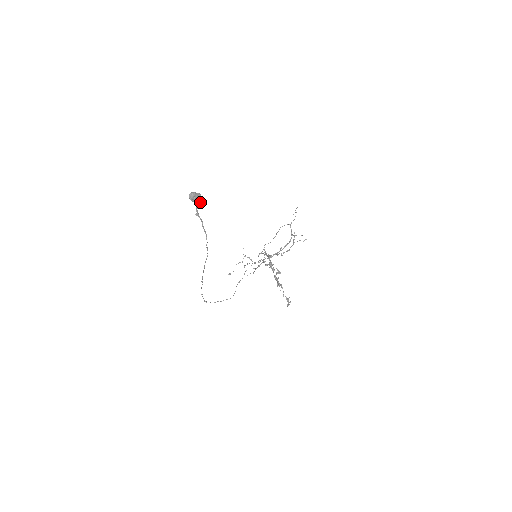
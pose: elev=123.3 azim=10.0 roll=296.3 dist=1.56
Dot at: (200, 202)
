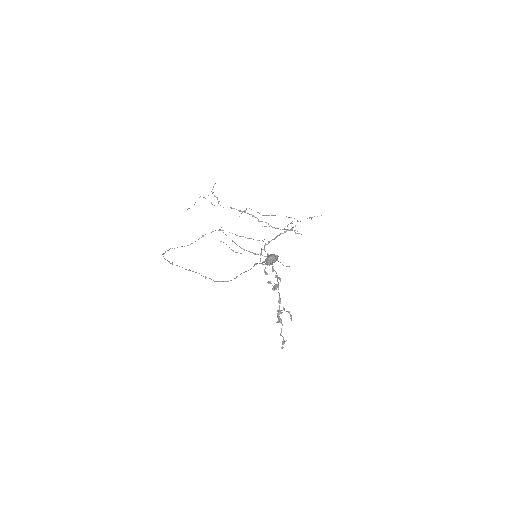
Dot at: occluded
